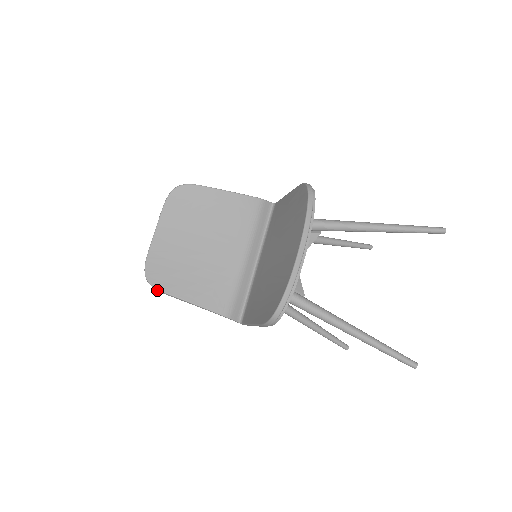
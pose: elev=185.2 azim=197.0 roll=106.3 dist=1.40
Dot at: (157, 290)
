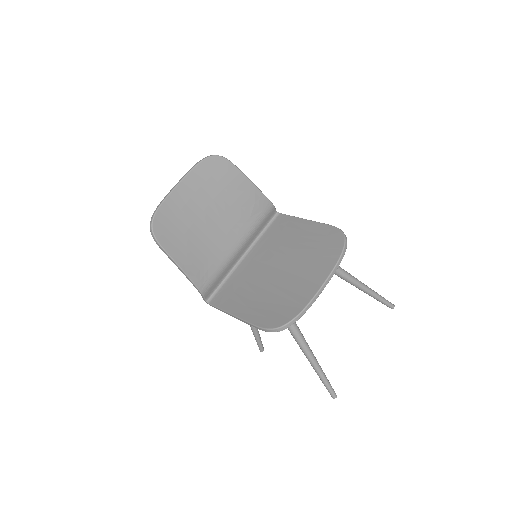
Dot at: (156, 242)
